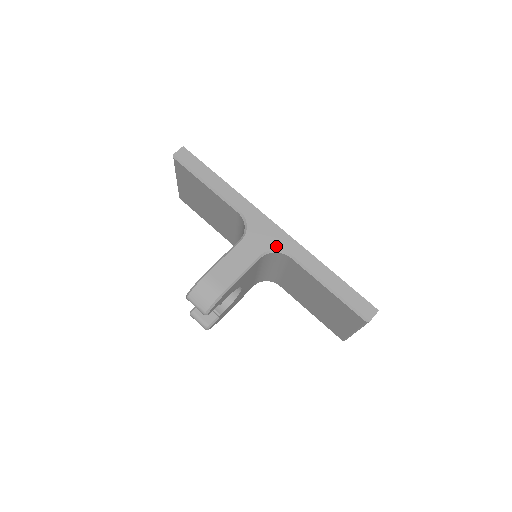
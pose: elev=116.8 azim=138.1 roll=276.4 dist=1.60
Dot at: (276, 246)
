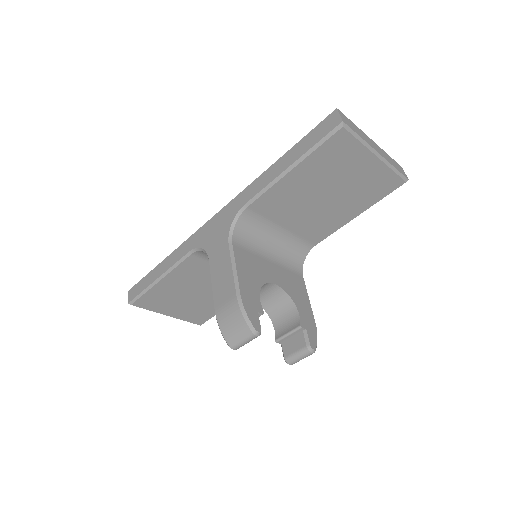
Dot at: (230, 221)
